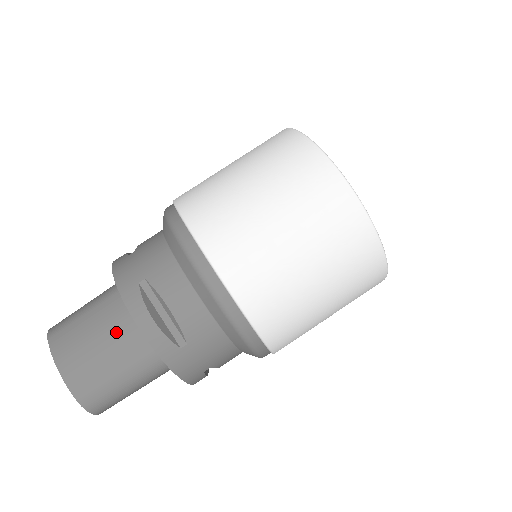
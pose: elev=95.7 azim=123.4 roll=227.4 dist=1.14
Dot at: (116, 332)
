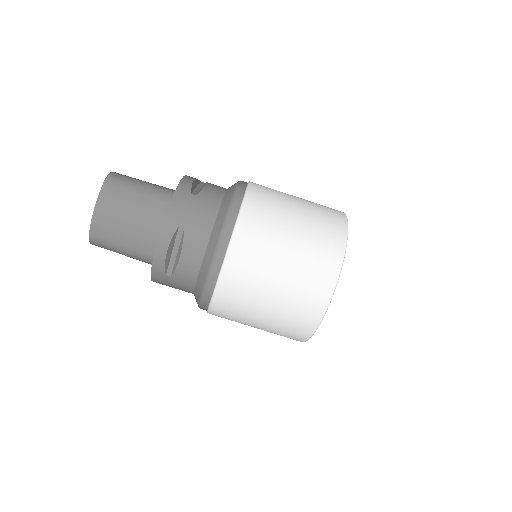
Dot at: (143, 226)
